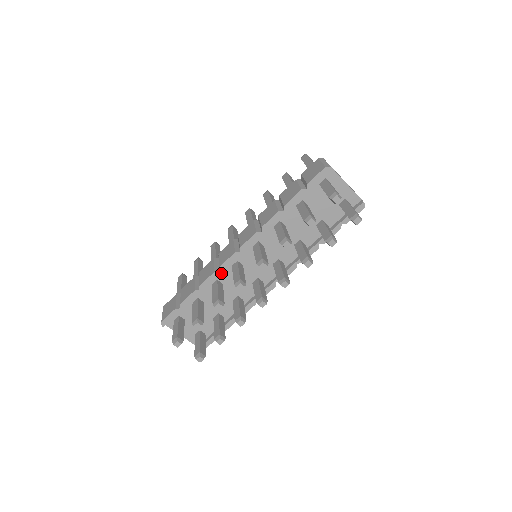
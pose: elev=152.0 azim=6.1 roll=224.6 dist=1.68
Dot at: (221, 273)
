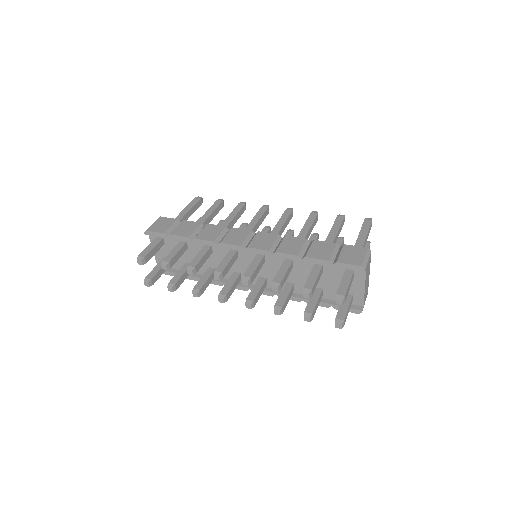
Dot at: occluded
